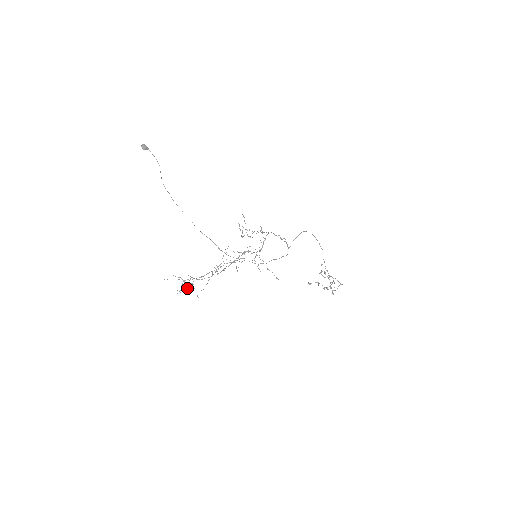
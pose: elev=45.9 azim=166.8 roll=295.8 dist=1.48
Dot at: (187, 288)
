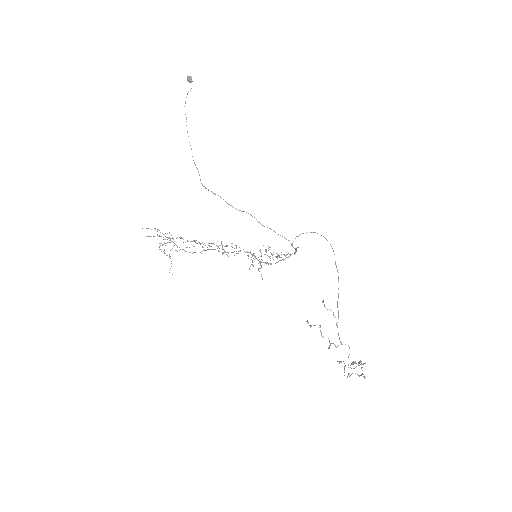
Dot at: (159, 243)
